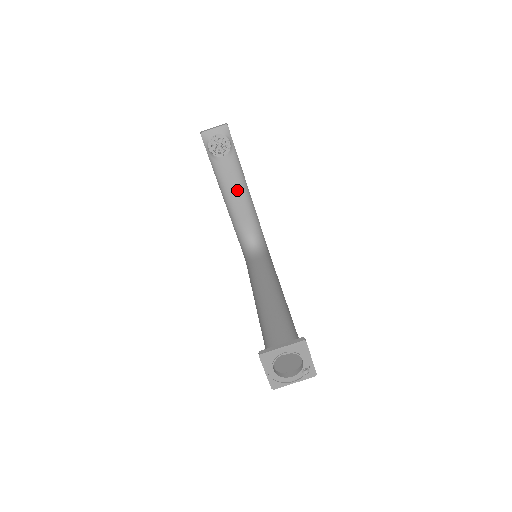
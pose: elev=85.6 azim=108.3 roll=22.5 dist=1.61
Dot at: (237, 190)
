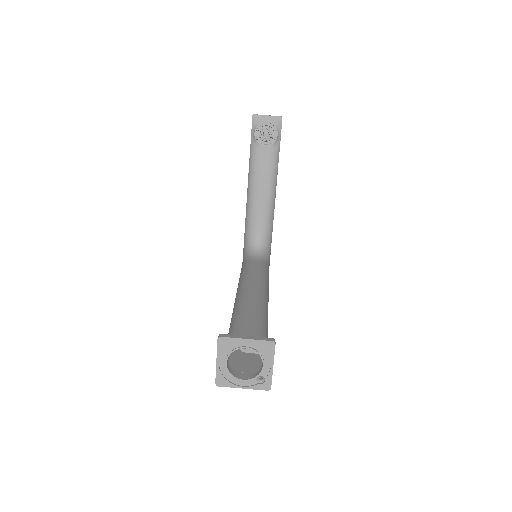
Dot at: (265, 186)
